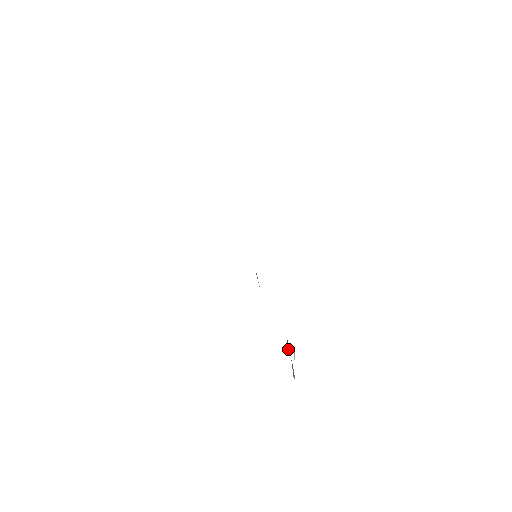
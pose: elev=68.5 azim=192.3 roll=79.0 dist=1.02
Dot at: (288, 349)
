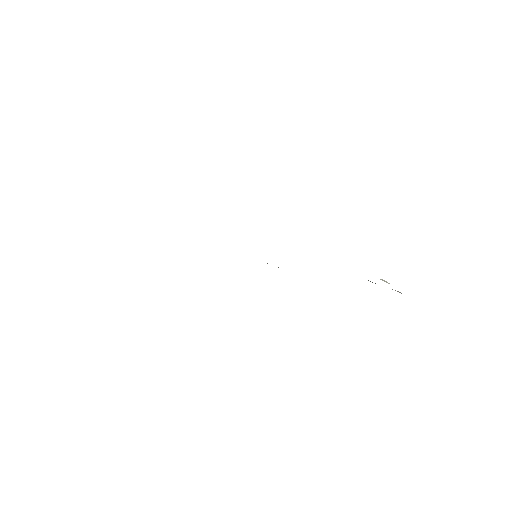
Dot at: occluded
